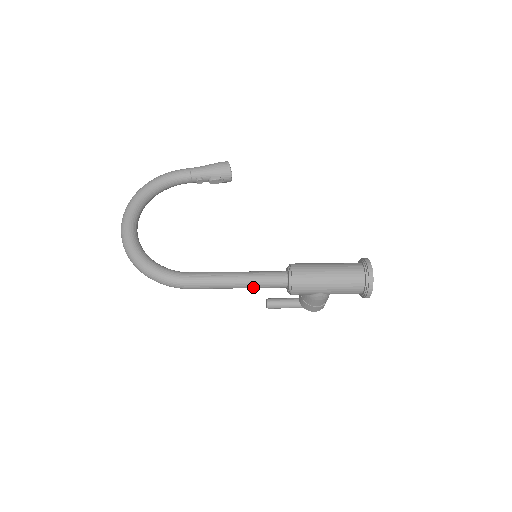
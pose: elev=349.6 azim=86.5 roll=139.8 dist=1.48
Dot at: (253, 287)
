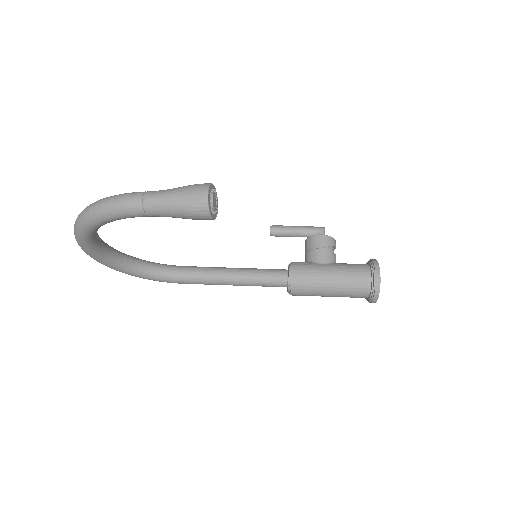
Dot at: occluded
